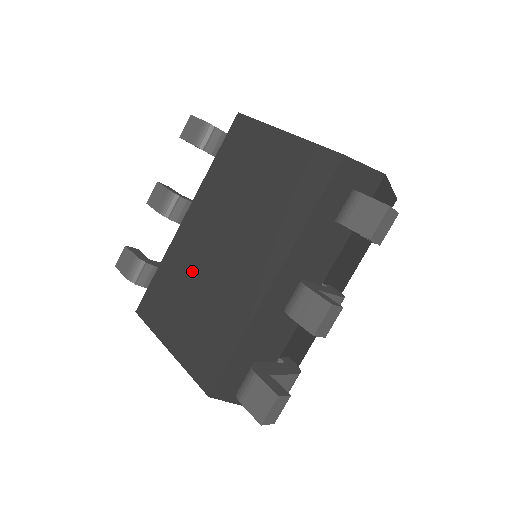
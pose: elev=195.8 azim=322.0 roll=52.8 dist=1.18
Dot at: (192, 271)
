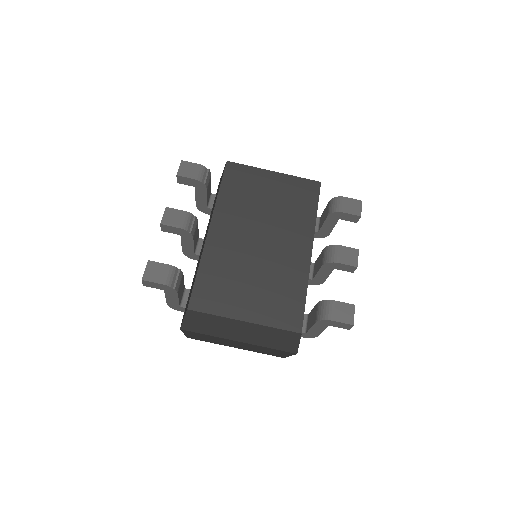
Dot at: (239, 262)
